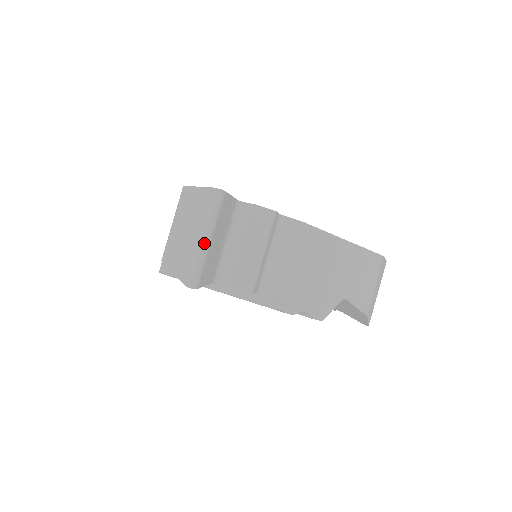
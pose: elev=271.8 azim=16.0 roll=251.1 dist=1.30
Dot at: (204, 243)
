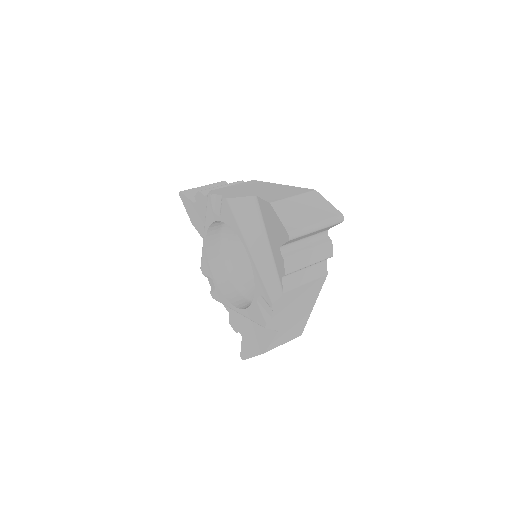
Dot at: (200, 187)
